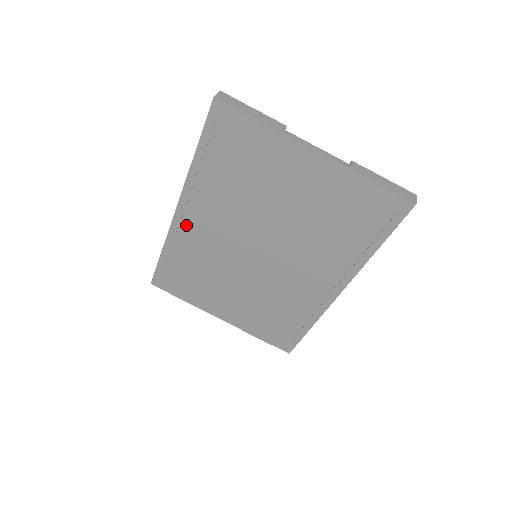
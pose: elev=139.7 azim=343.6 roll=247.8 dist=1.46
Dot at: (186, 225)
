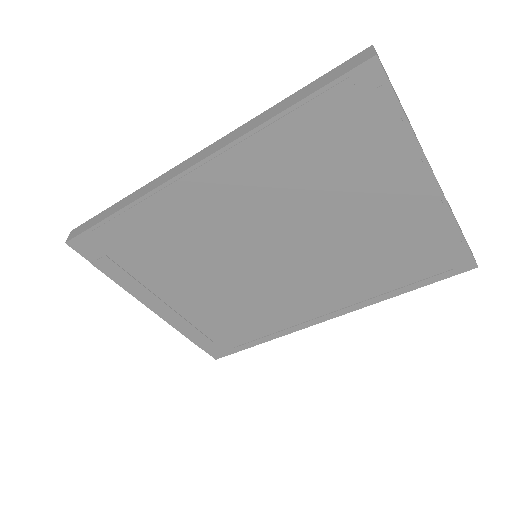
Dot at: (190, 192)
